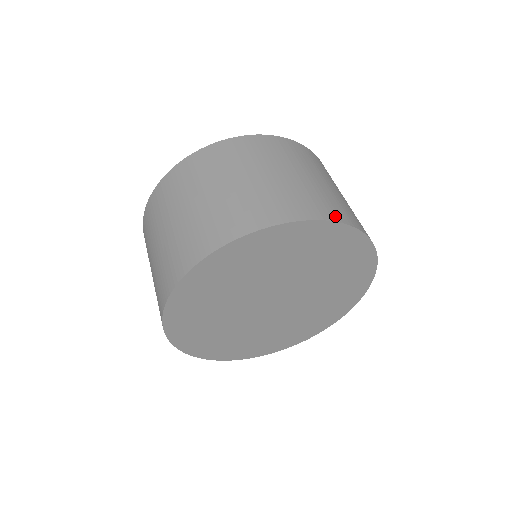
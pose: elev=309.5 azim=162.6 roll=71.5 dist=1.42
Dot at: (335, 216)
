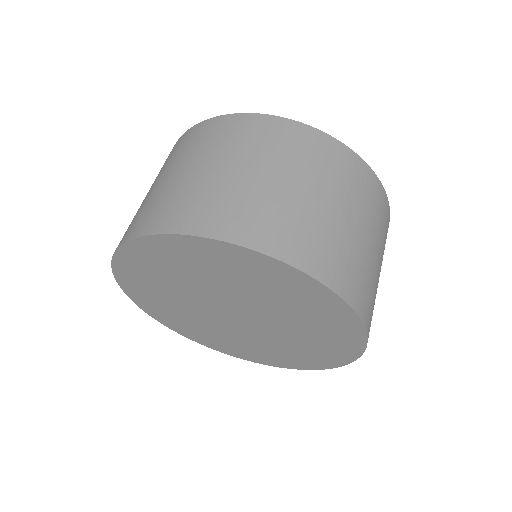
Dot at: (234, 233)
